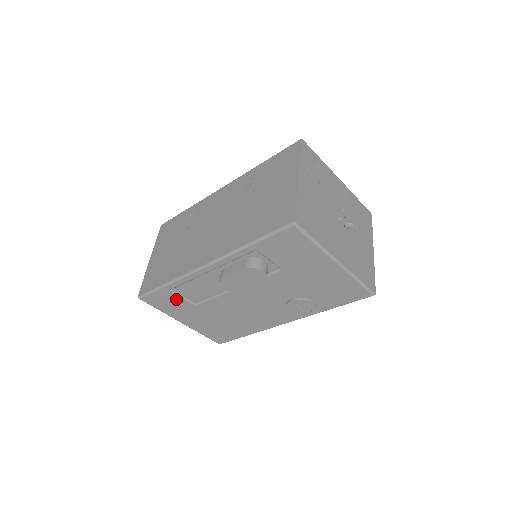
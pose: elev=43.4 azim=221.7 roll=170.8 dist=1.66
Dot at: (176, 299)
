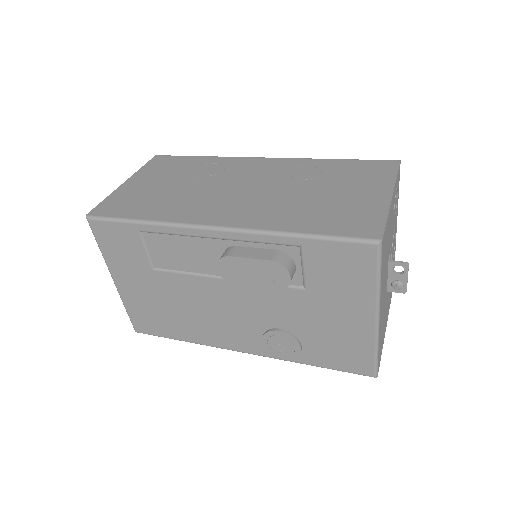
Dot at: (136, 247)
